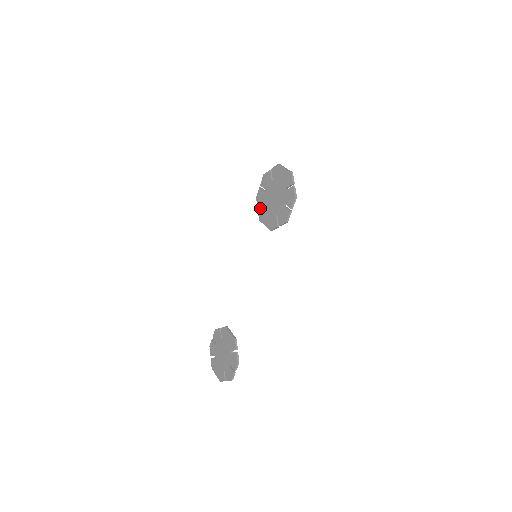
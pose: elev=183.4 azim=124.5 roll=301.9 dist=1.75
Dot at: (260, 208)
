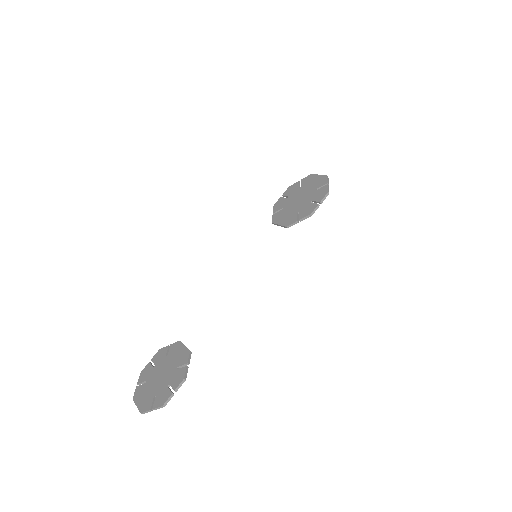
Dot at: (276, 212)
